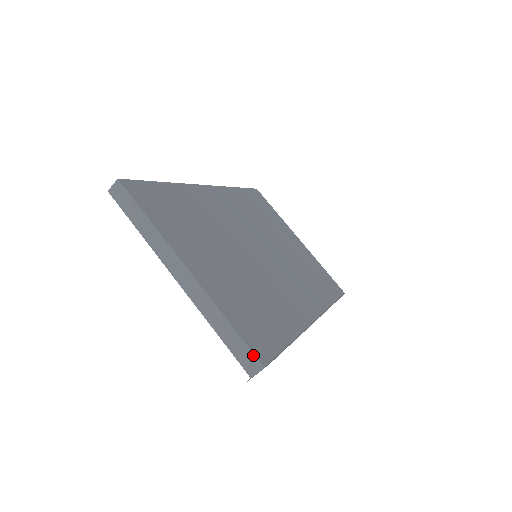
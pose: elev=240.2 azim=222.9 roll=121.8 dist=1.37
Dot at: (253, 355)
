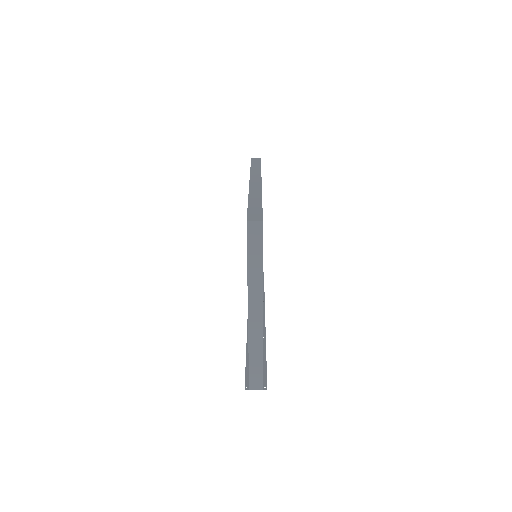
Dot at: (262, 381)
